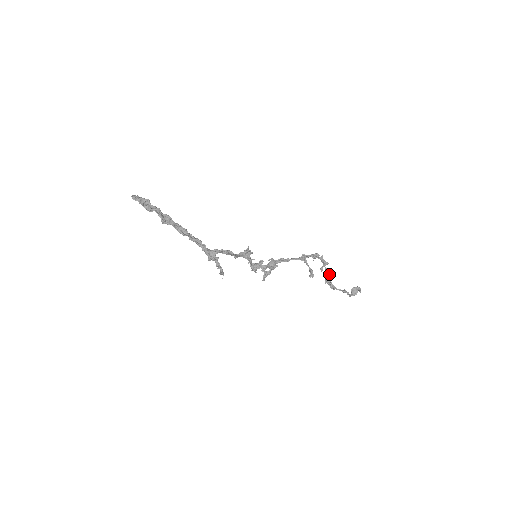
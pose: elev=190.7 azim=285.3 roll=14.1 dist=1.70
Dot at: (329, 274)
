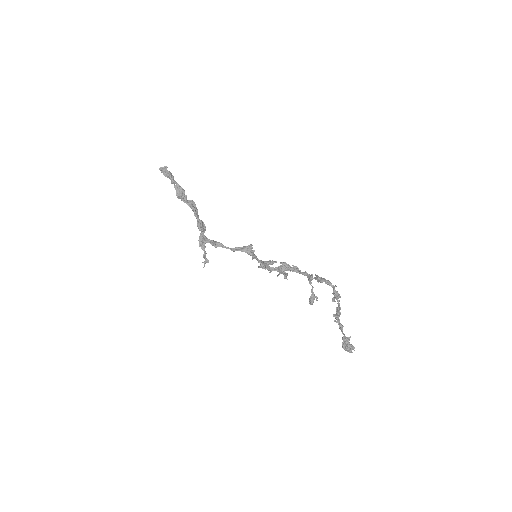
Dot at: (339, 310)
